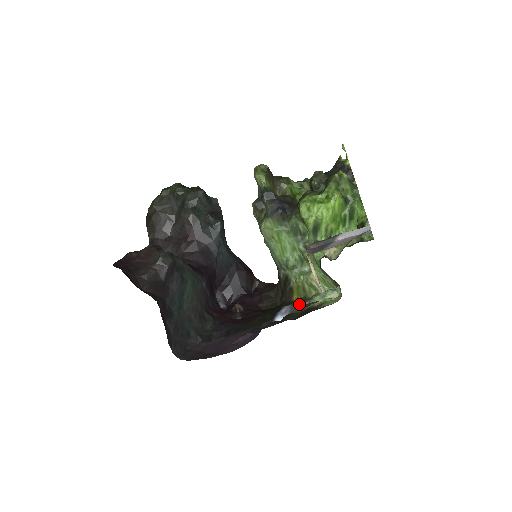
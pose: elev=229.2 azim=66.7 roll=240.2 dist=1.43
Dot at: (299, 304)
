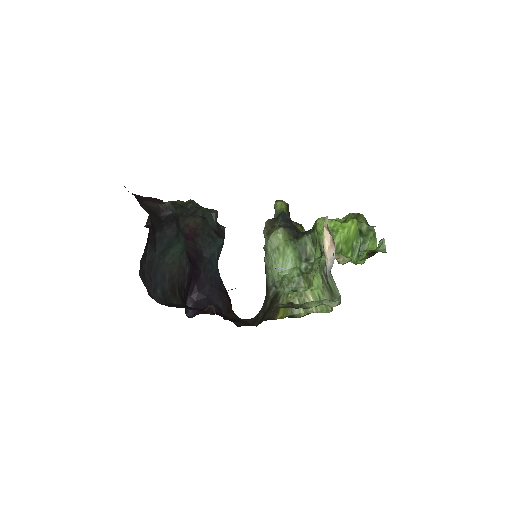
Dot at: occluded
